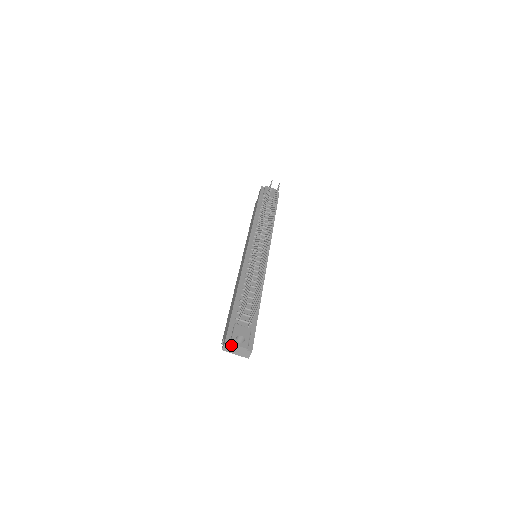
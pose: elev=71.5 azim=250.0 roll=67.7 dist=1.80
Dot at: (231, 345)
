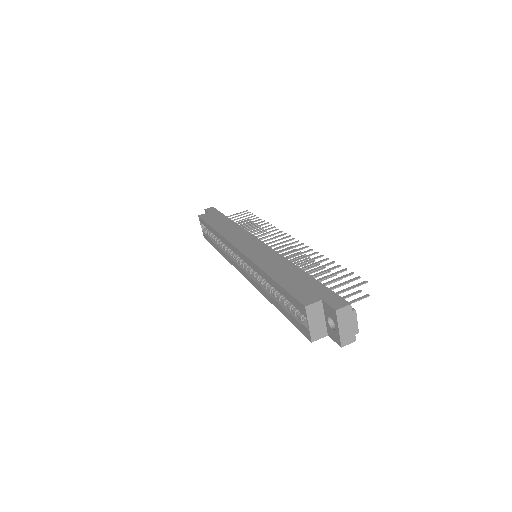
Dot at: (353, 312)
